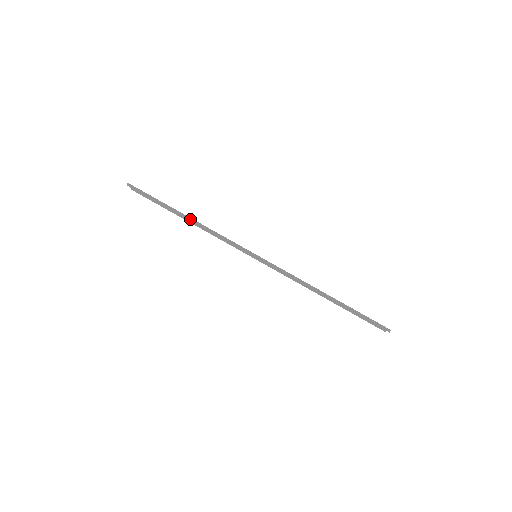
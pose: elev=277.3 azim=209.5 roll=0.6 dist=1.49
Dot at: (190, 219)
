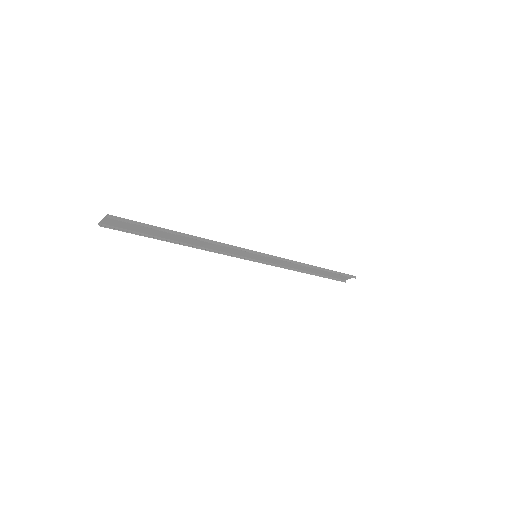
Dot at: (194, 237)
